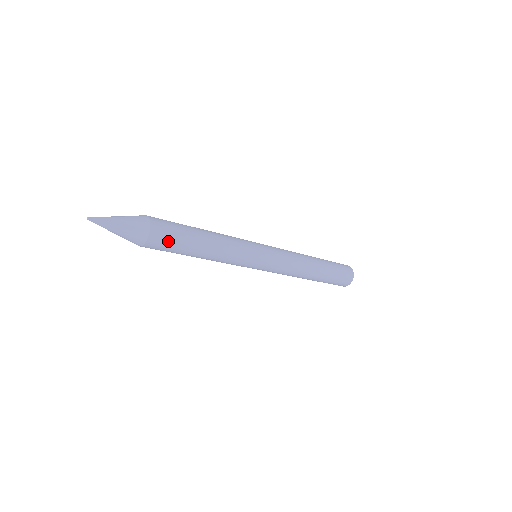
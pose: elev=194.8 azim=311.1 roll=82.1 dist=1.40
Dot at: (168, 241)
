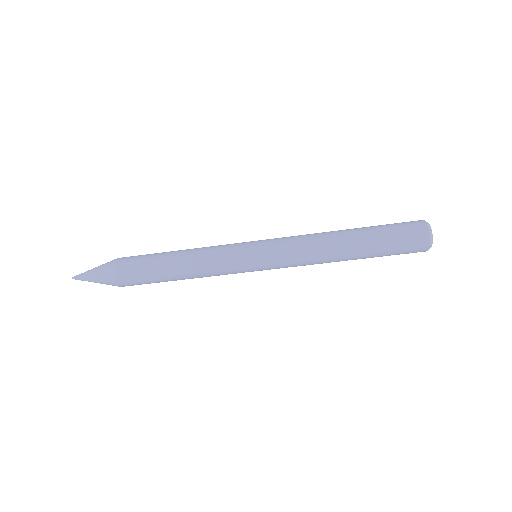
Dot at: (134, 269)
